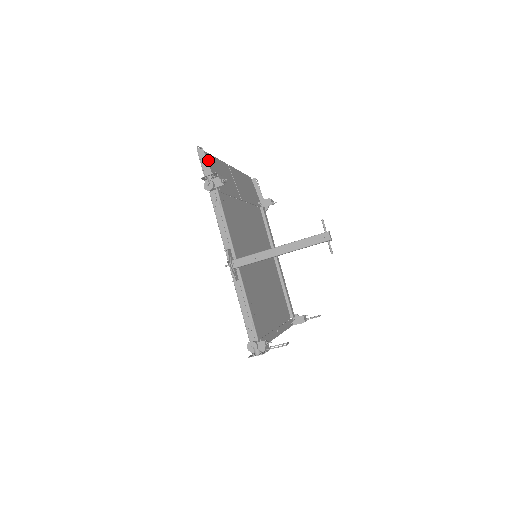
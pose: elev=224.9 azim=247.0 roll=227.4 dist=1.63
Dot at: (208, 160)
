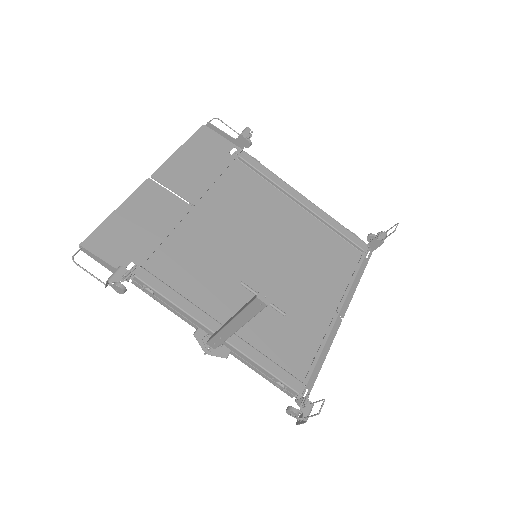
Dot at: (107, 235)
